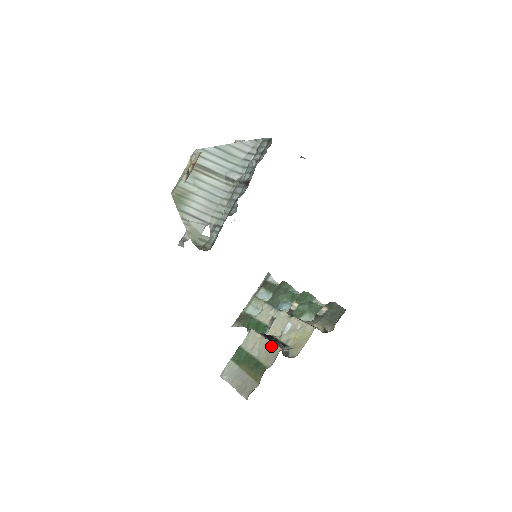
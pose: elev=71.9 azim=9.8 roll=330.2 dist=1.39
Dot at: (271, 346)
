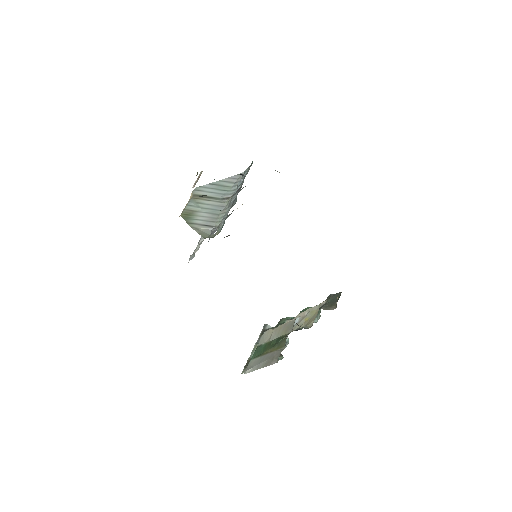
Dot at: (287, 323)
